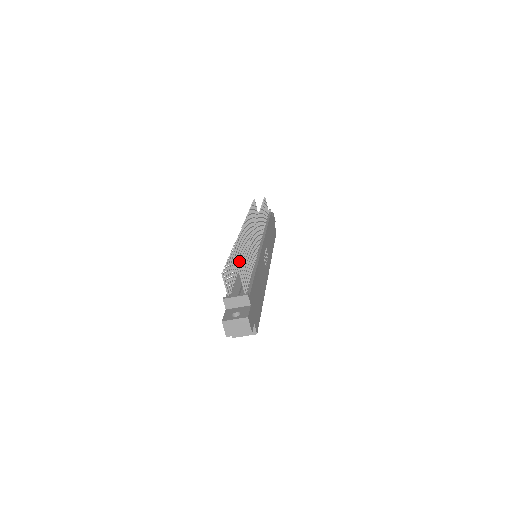
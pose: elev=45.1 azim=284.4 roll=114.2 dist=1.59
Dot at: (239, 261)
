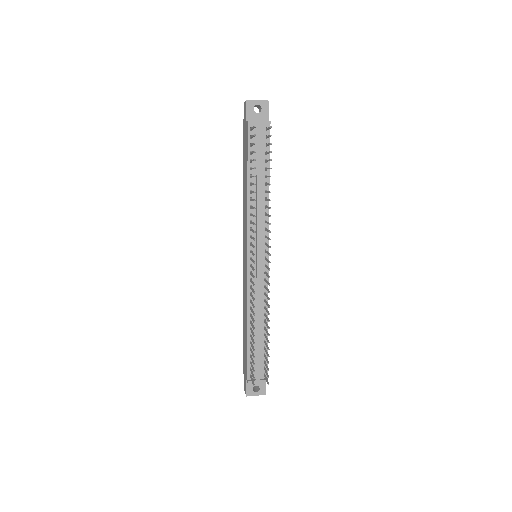
Dot at: (251, 310)
